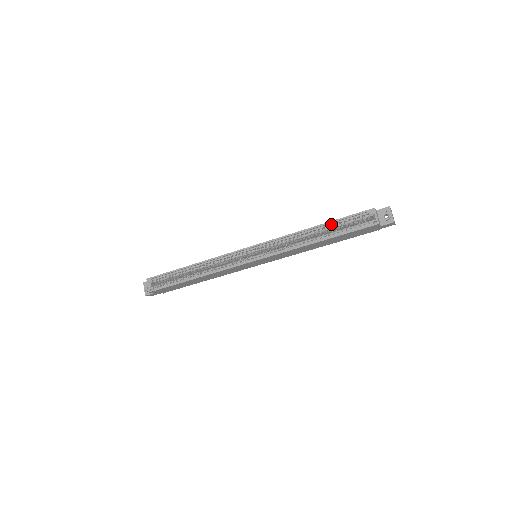
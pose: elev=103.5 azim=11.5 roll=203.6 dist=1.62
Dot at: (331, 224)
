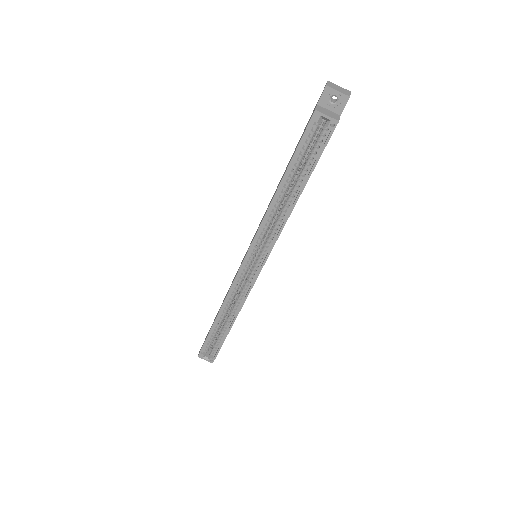
Dot at: (290, 170)
